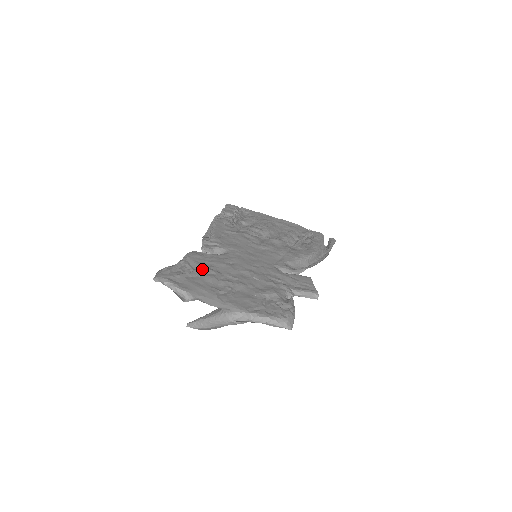
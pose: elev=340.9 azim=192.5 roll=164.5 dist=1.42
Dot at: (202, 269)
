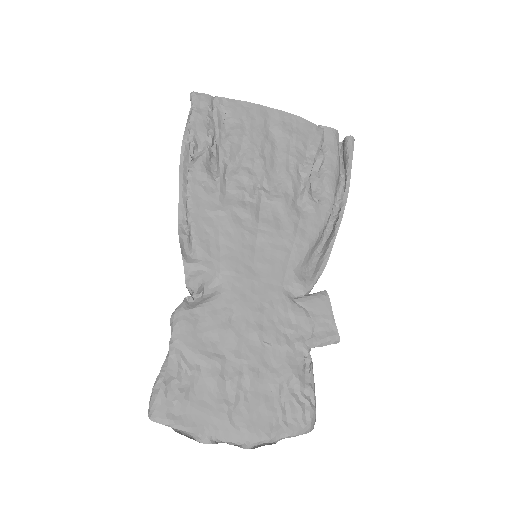
Dot at: (201, 362)
